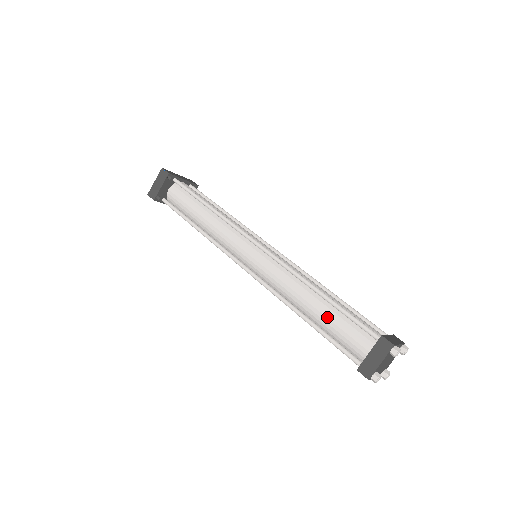
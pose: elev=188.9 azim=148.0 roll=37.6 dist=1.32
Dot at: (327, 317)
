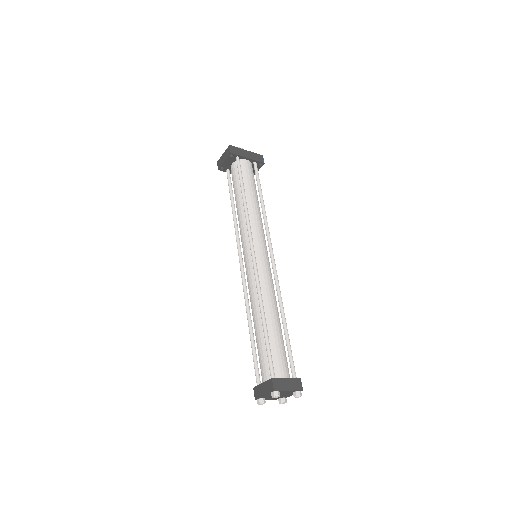
Dot at: (258, 338)
